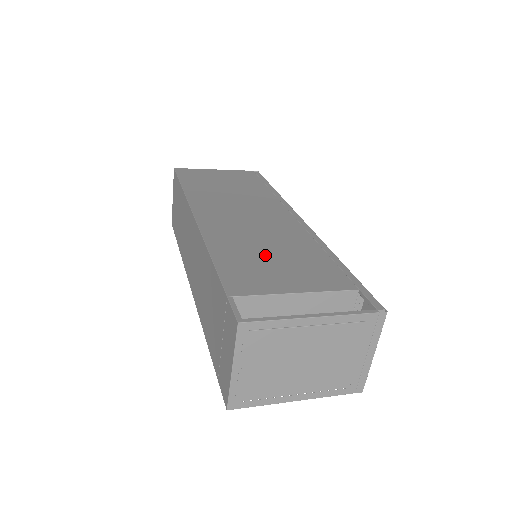
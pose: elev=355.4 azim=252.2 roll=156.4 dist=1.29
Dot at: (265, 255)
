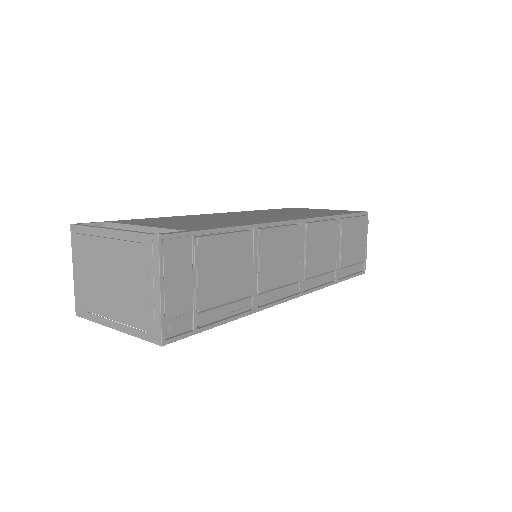
Dot at: (190, 220)
